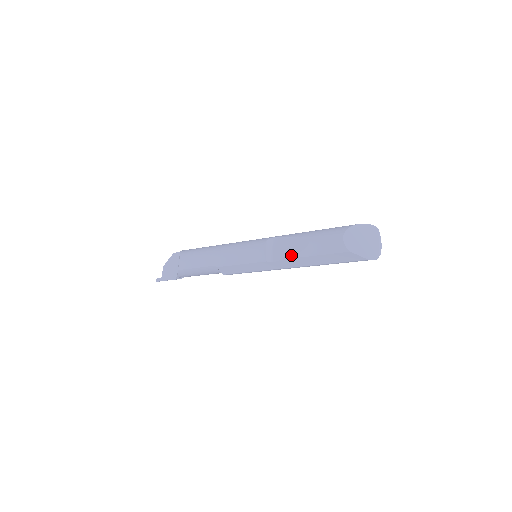
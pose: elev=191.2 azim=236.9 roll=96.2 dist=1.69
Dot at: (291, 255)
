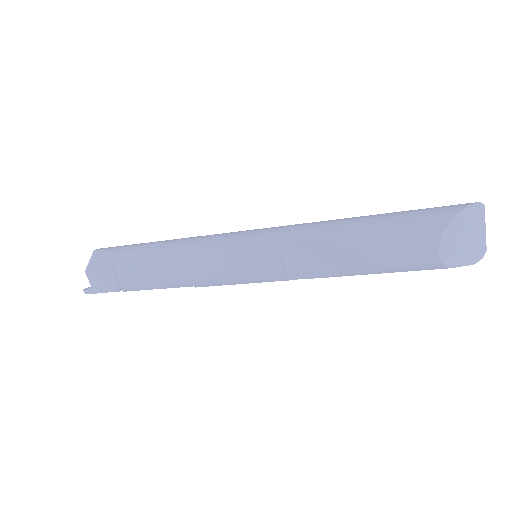
Dot at: (336, 274)
